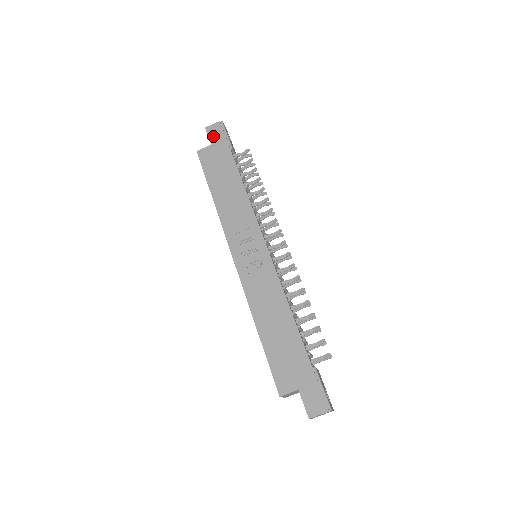
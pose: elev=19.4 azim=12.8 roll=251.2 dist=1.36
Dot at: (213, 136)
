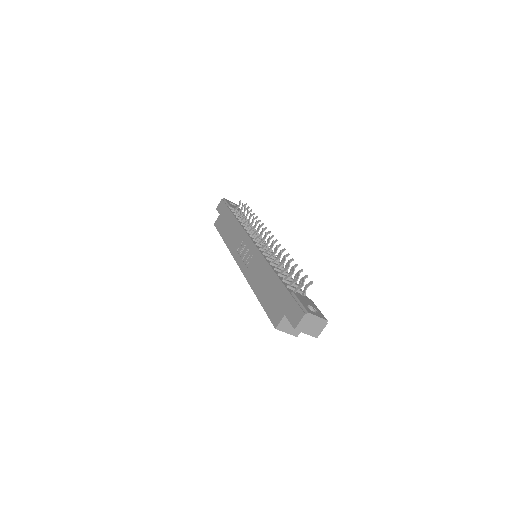
Dot at: (220, 209)
